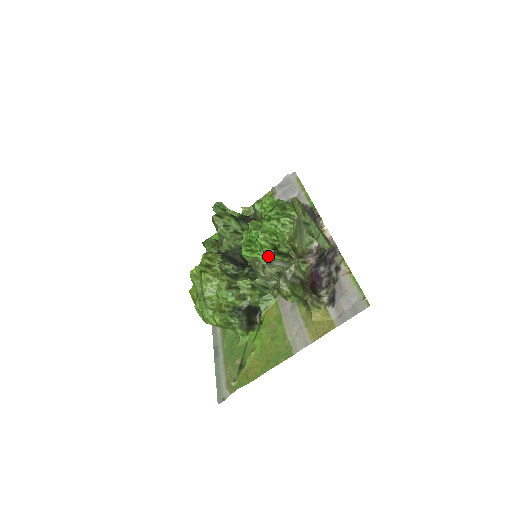
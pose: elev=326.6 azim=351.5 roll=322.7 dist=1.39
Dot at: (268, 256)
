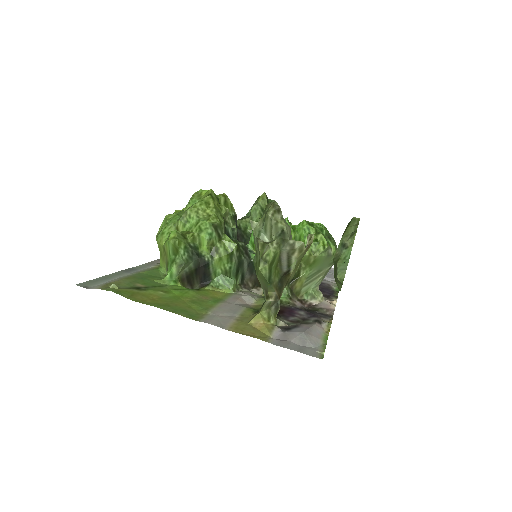
Dot at: occluded
